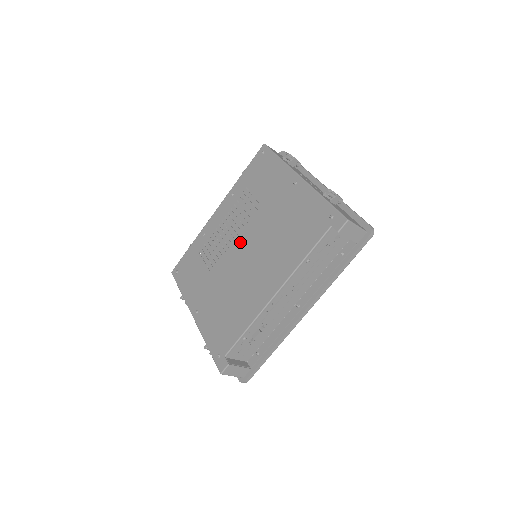
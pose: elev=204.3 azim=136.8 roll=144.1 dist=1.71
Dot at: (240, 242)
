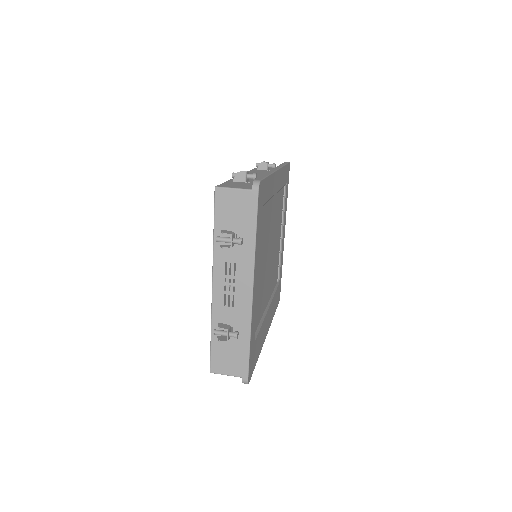
Dot at: occluded
